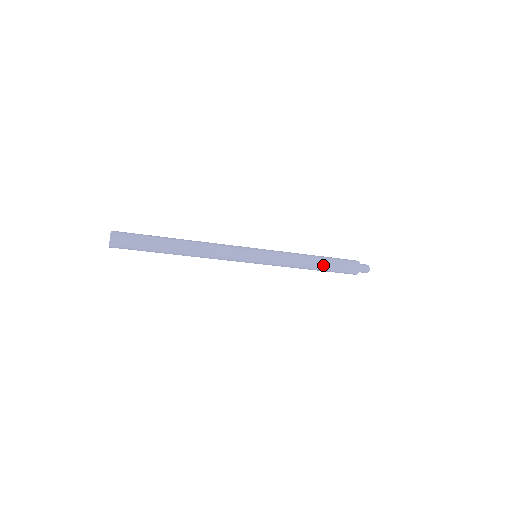
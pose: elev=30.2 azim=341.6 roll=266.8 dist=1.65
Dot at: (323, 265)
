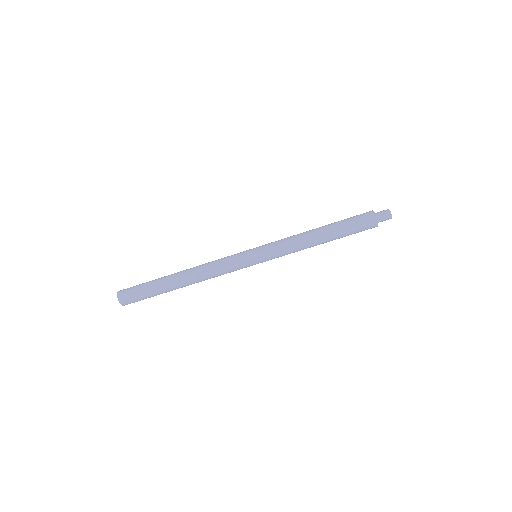
Dot at: (327, 227)
